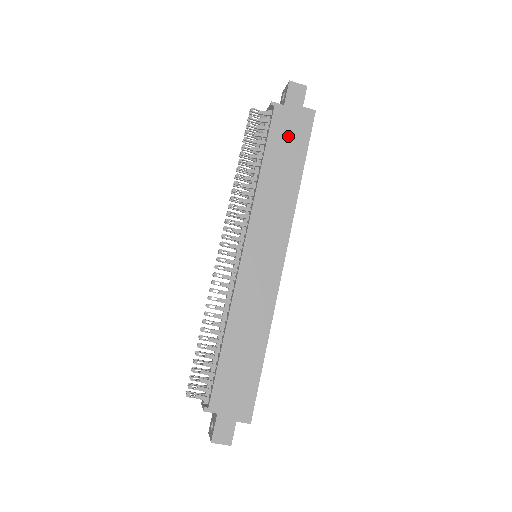
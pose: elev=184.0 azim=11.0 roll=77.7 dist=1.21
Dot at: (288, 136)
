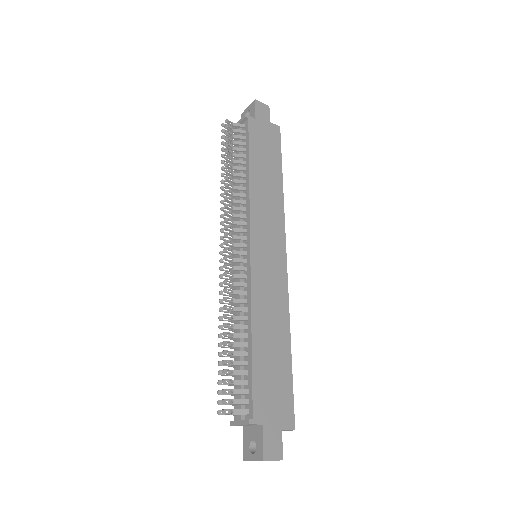
Dot at: (264, 145)
